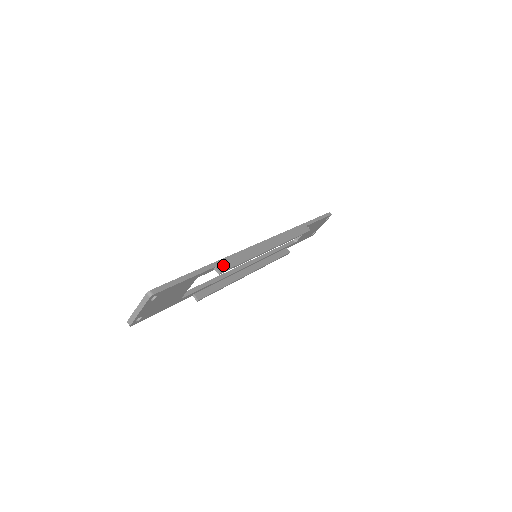
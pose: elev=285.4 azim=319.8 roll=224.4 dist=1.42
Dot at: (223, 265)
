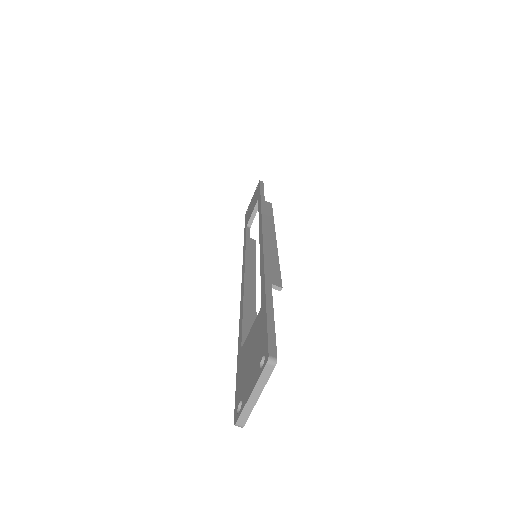
Dot at: (273, 278)
